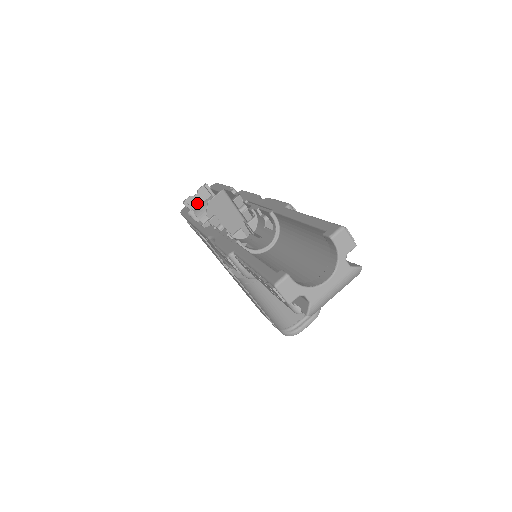
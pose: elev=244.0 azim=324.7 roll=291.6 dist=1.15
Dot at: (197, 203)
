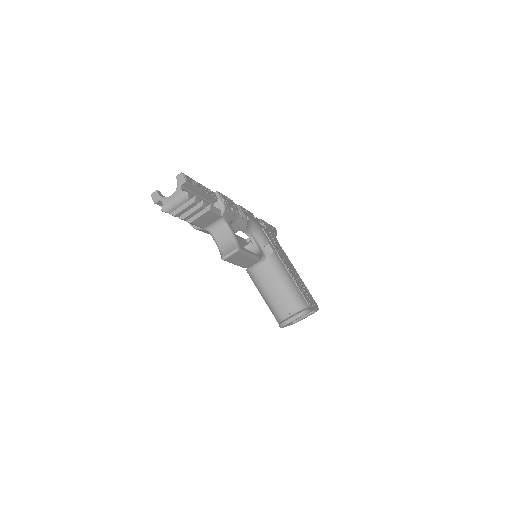
Dot at: occluded
